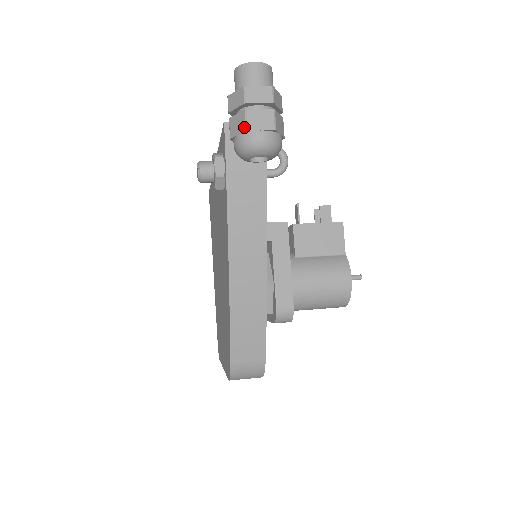
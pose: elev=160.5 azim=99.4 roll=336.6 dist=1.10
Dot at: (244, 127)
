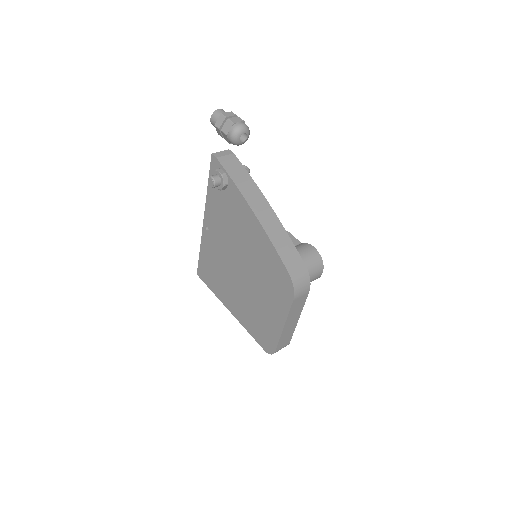
Dot at: (231, 124)
